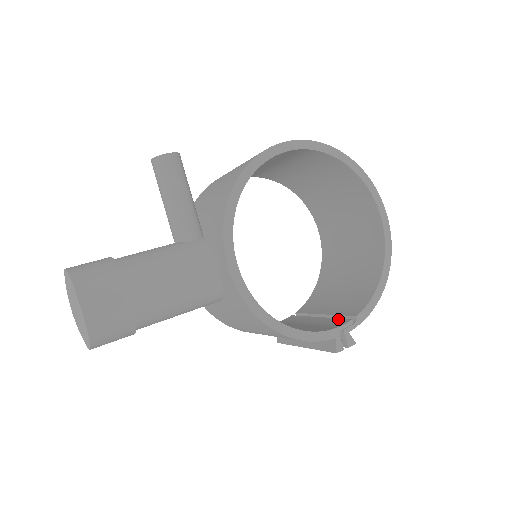
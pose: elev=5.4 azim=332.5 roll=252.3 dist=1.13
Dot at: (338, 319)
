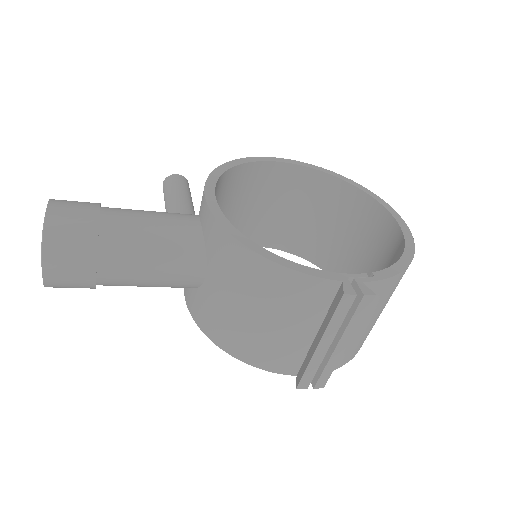
Dot at: occluded
